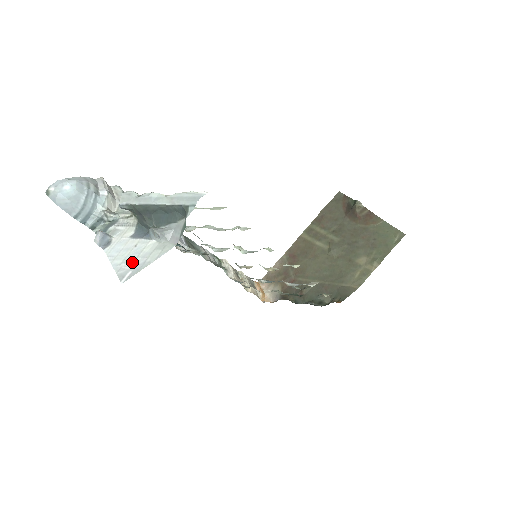
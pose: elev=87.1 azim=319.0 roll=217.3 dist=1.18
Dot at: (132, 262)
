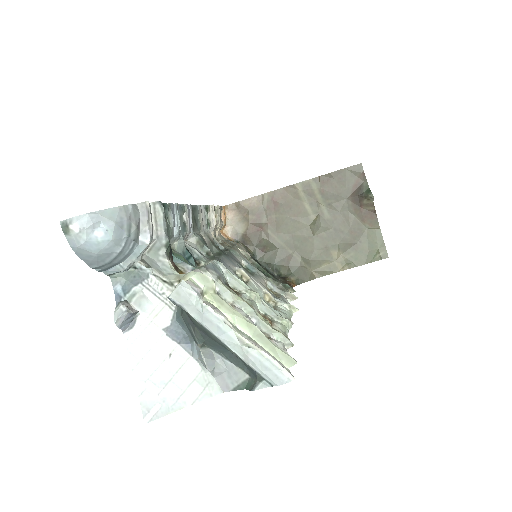
Dot at: (162, 387)
